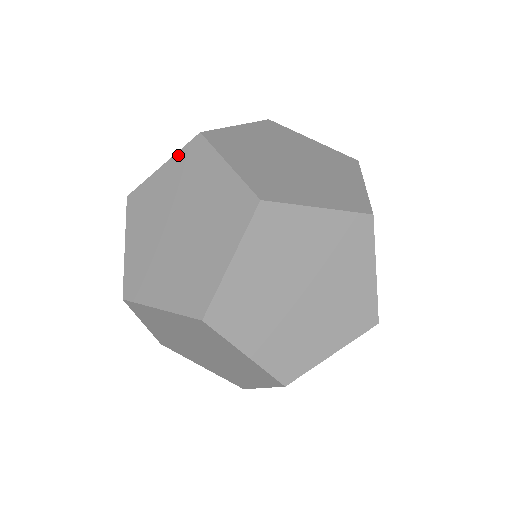
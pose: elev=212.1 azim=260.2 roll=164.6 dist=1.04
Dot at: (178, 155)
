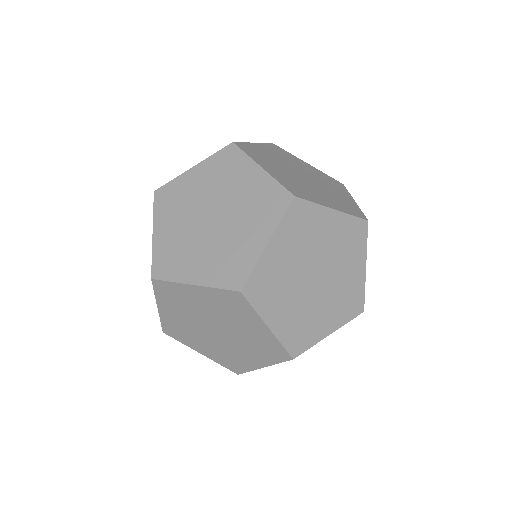
Dot at: occluded
